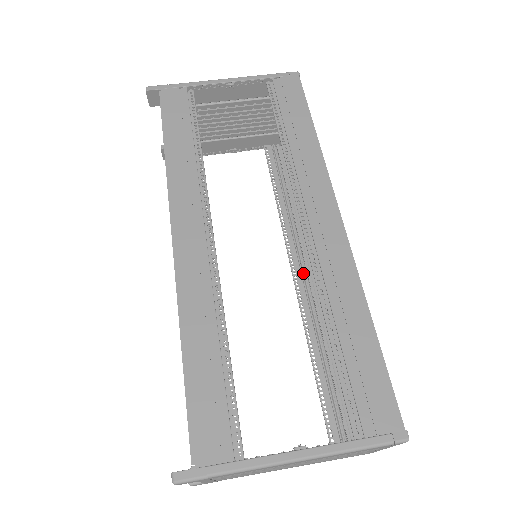
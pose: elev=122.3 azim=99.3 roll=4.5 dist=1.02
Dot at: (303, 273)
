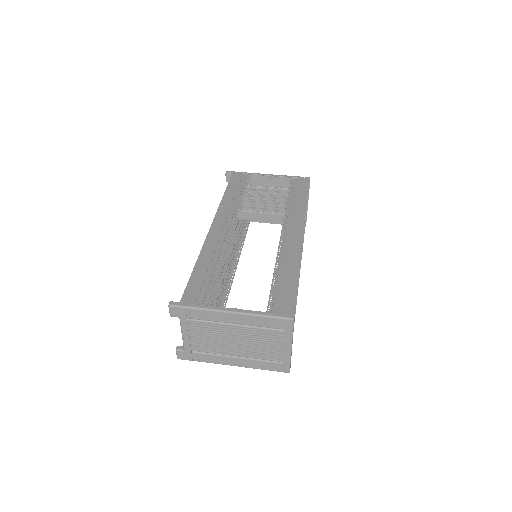
Dot at: occluded
